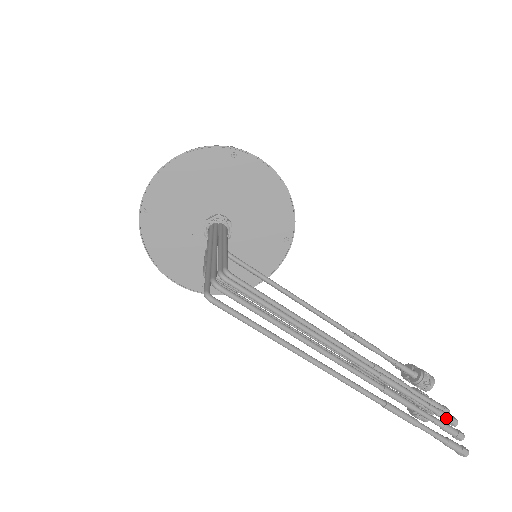
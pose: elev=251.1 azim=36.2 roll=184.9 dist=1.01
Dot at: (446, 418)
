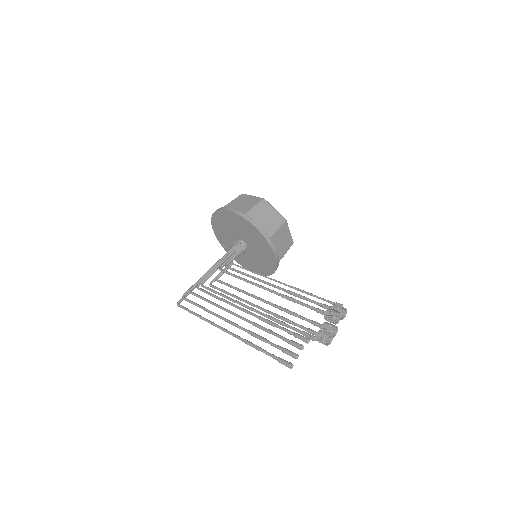
Dot at: occluded
